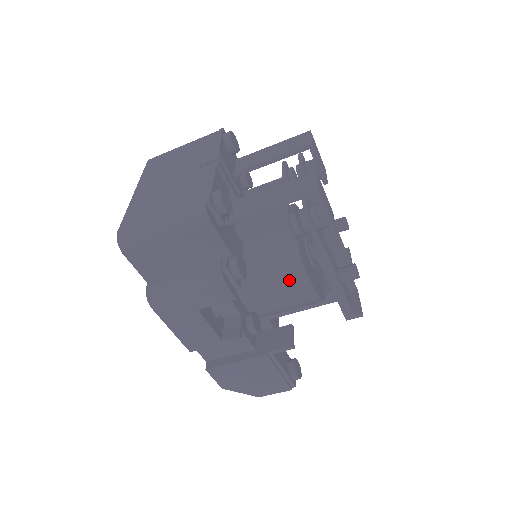
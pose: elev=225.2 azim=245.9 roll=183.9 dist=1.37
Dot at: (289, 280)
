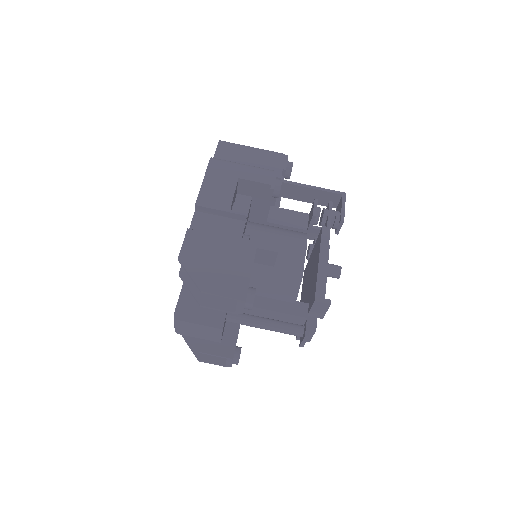
Dot at: (291, 240)
